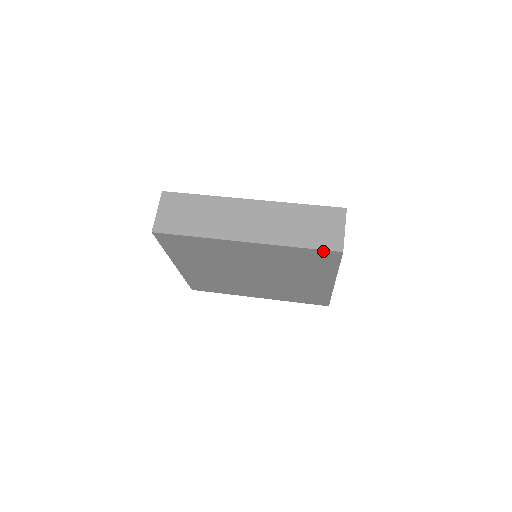
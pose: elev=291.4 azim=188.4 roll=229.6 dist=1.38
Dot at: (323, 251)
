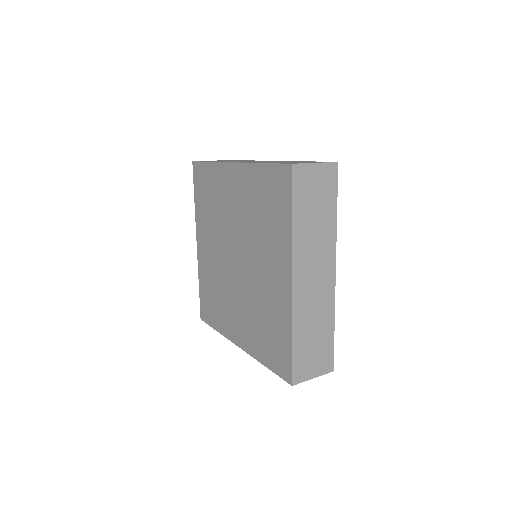
Dot at: (278, 167)
